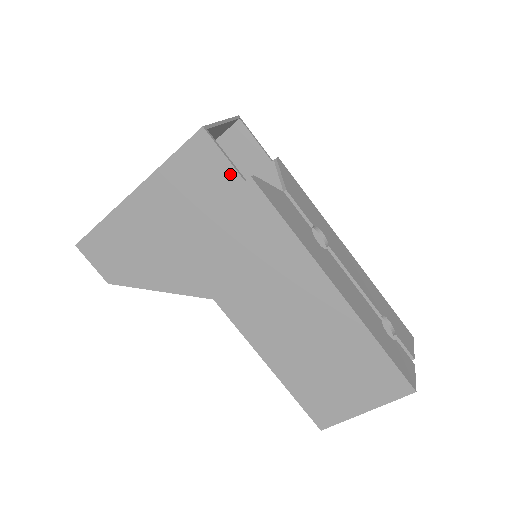
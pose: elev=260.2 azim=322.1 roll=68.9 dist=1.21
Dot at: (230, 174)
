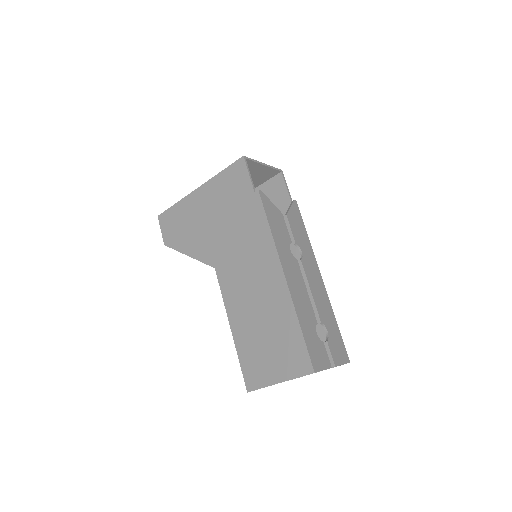
Dot at: (248, 186)
